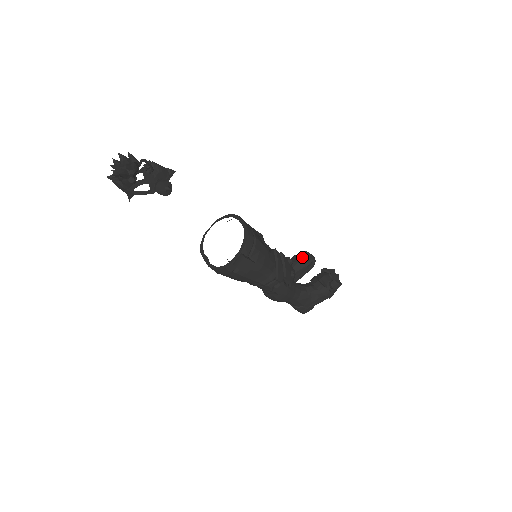
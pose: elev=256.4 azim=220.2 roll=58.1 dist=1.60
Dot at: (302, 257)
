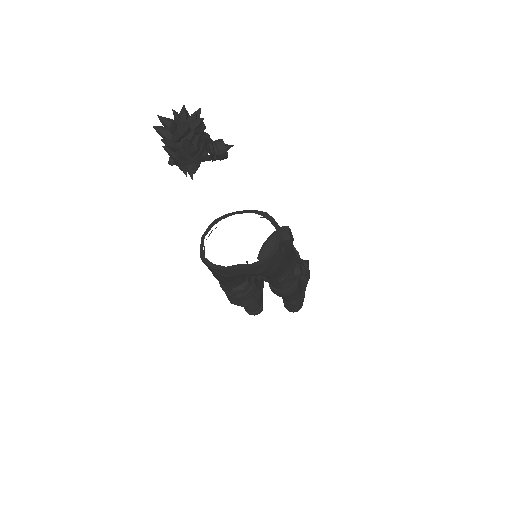
Dot at: occluded
